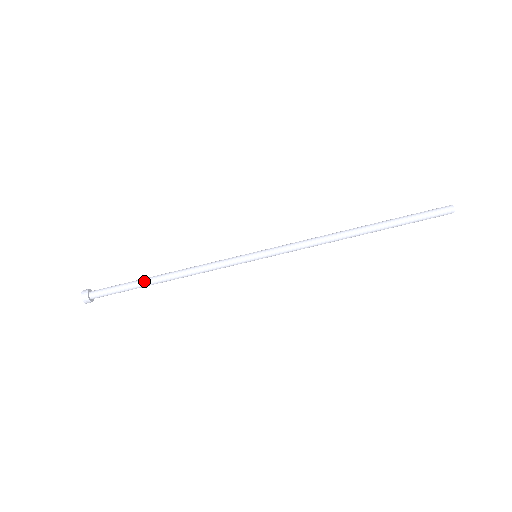
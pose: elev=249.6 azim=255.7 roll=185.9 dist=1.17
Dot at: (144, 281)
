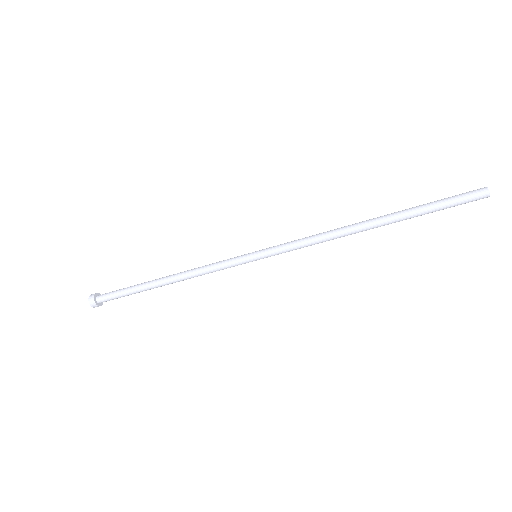
Dot at: (145, 285)
